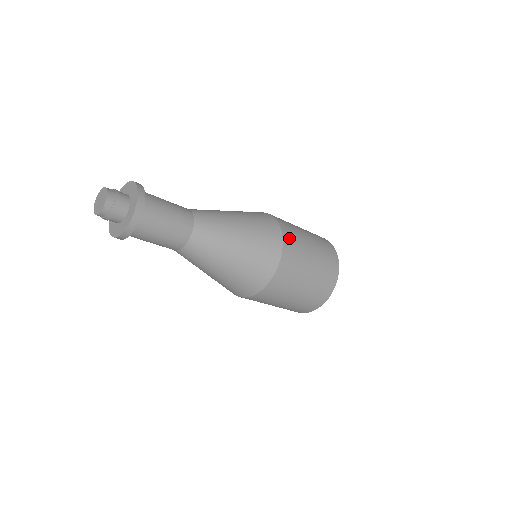
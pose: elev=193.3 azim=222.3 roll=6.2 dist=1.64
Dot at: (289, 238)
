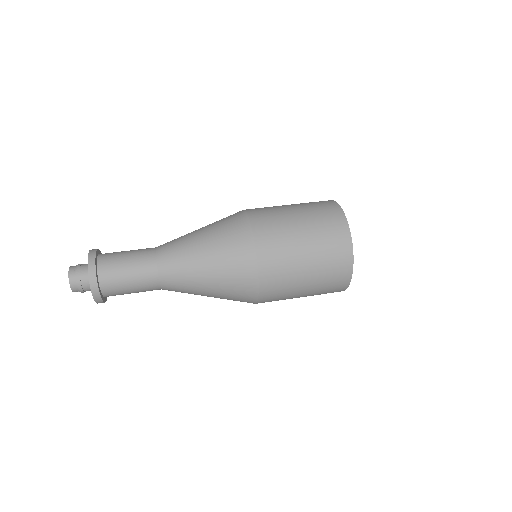
Dot at: (264, 233)
